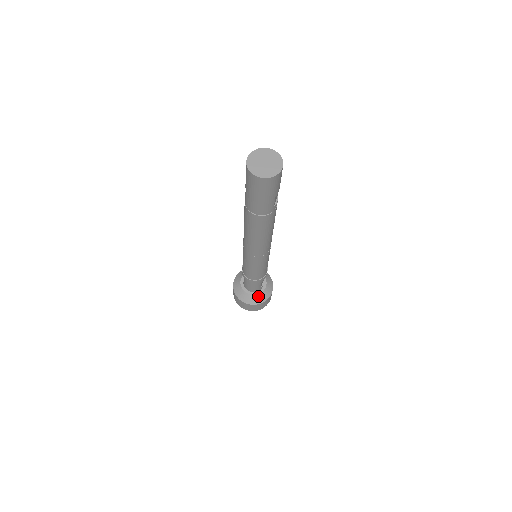
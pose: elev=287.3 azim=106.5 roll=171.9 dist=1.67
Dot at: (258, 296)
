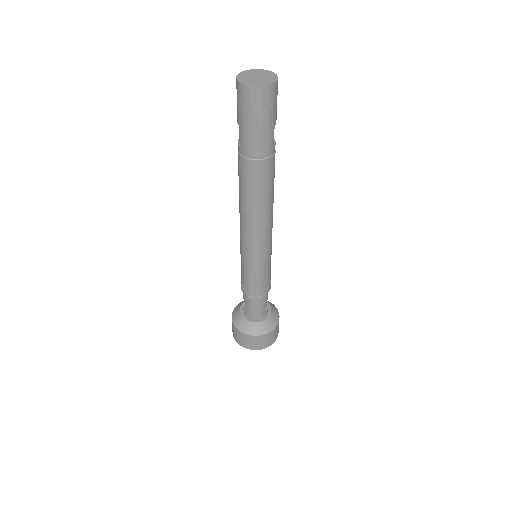
Dot at: (265, 322)
